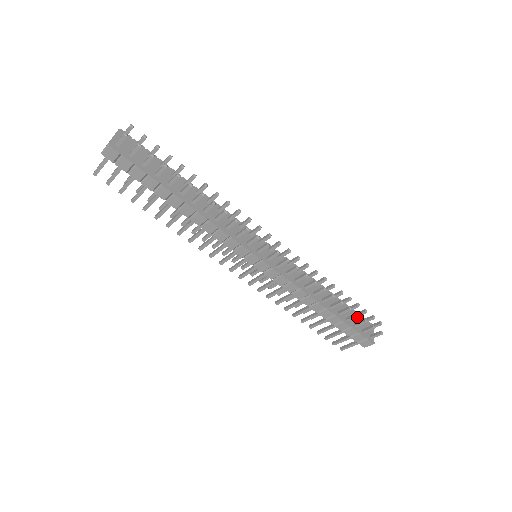
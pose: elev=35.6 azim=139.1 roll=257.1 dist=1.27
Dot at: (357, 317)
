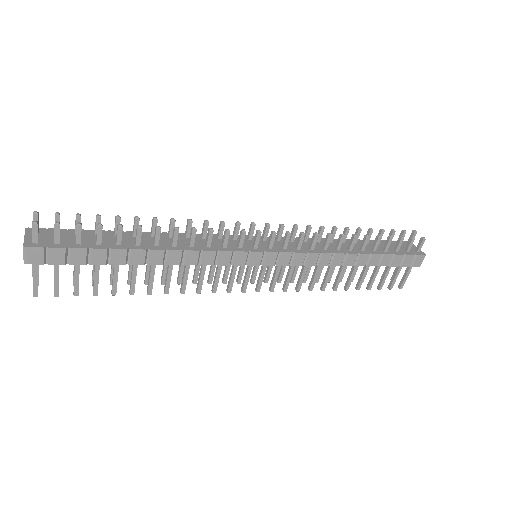
Dot at: (390, 244)
